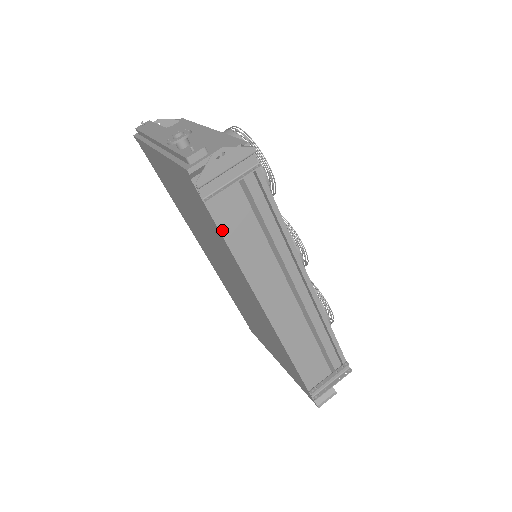
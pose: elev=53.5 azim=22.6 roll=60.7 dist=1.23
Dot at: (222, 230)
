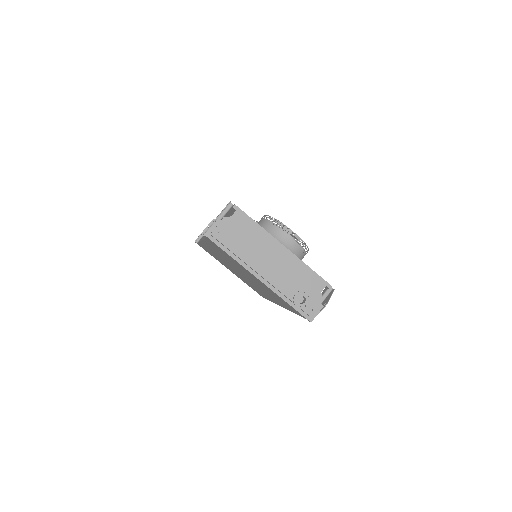
Dot at: occluded
